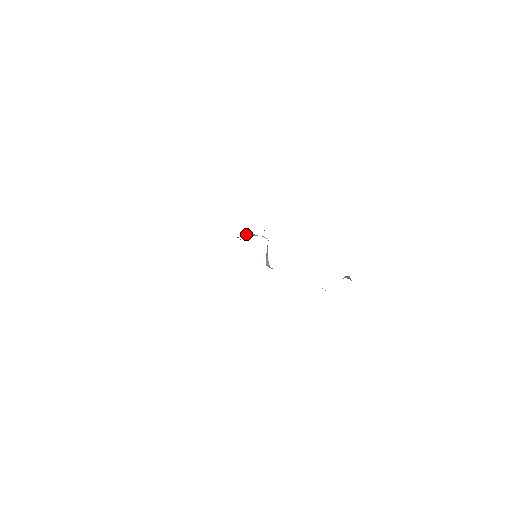
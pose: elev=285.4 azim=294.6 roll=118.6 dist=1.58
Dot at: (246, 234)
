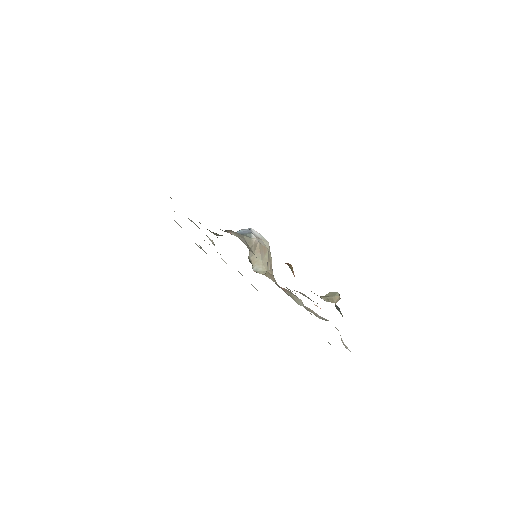
Dot at: (237, 231)
